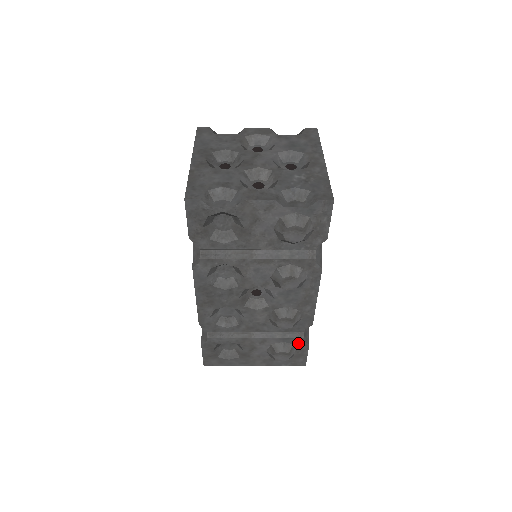
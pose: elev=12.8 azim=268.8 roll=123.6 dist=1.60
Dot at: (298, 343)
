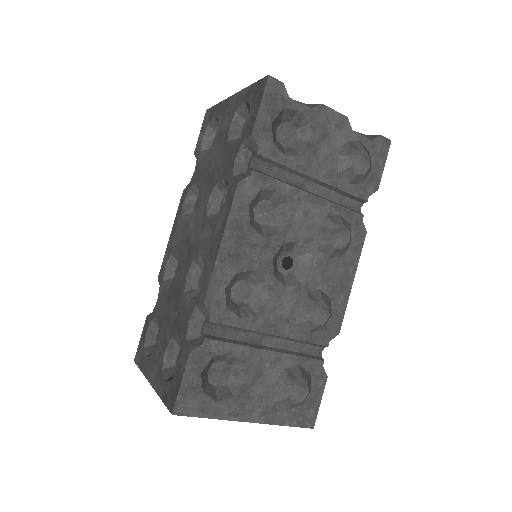
Dot at: (316, 372)
